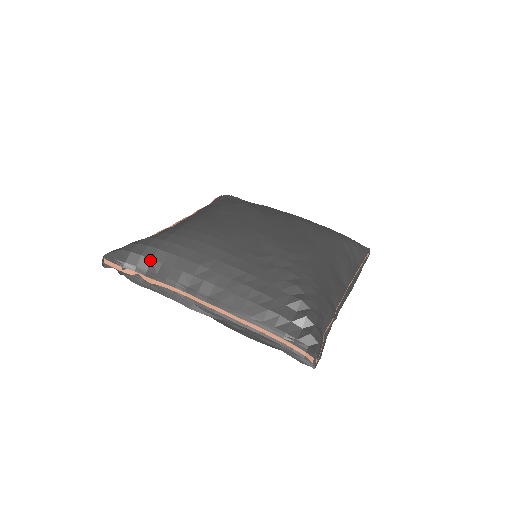
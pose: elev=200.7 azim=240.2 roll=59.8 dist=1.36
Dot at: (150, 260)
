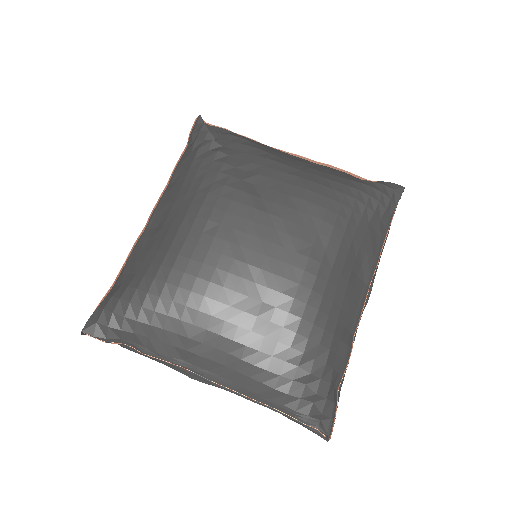
Dot at: (133, 334)
